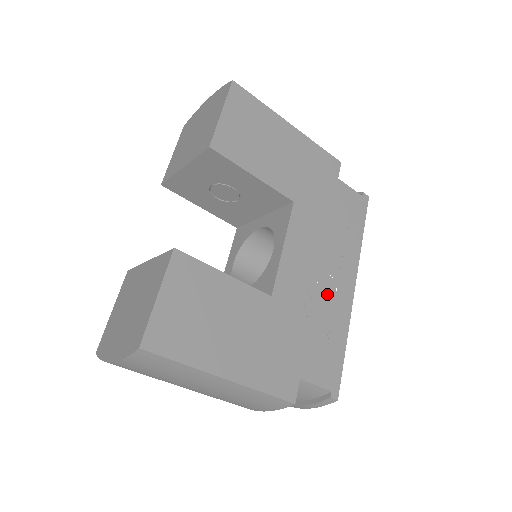
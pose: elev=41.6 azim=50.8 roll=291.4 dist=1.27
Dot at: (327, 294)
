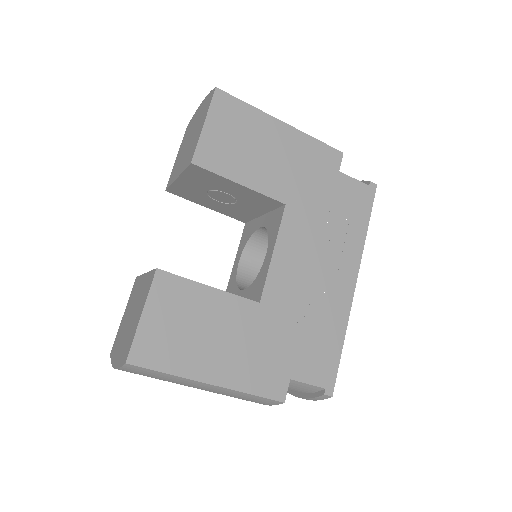
Dot at: (323, 294)
